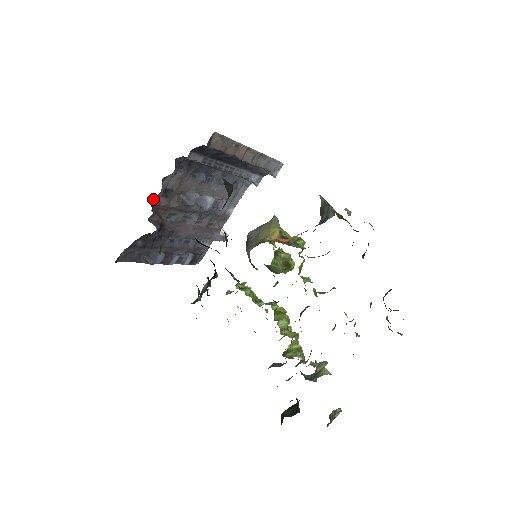
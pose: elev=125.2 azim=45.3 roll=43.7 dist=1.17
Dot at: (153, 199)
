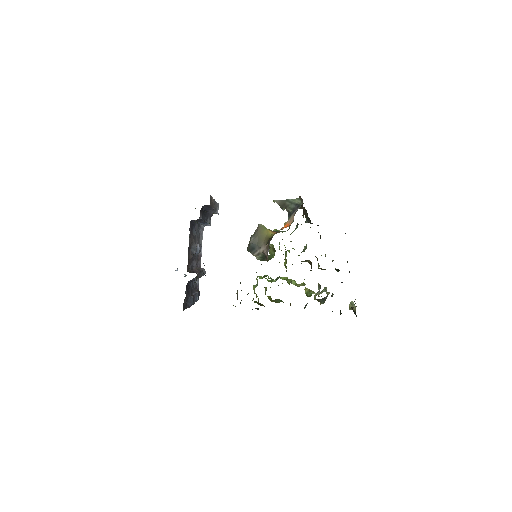
Dot at: occluded
